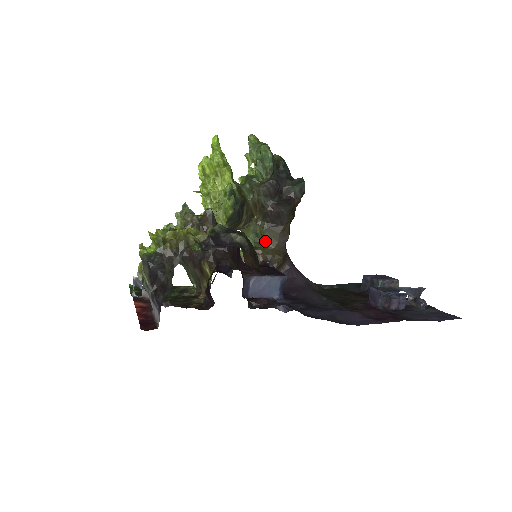
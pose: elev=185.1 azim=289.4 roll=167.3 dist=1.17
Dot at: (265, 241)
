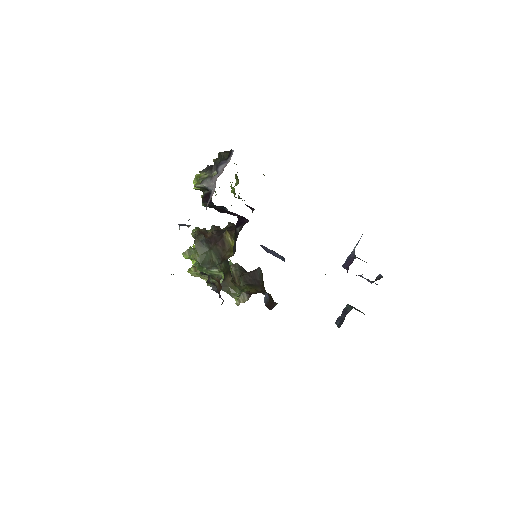
Dot at: (252, 291)
